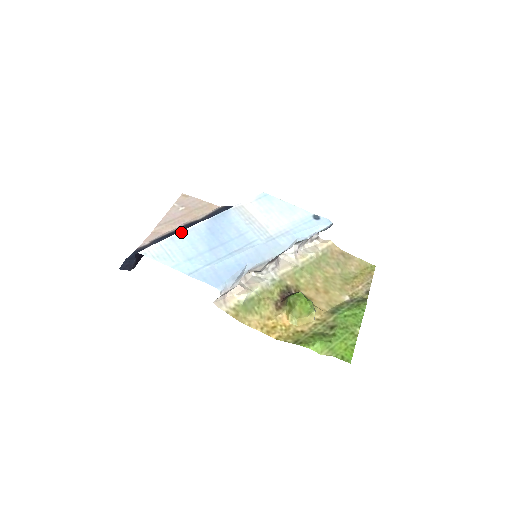
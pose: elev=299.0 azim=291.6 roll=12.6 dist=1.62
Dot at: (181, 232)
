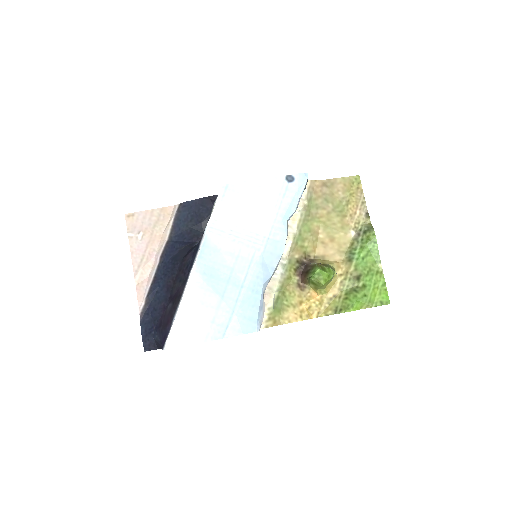
Dot at: (183, 298)
